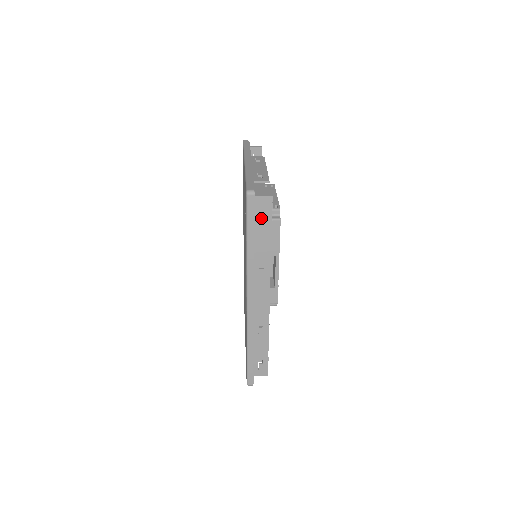
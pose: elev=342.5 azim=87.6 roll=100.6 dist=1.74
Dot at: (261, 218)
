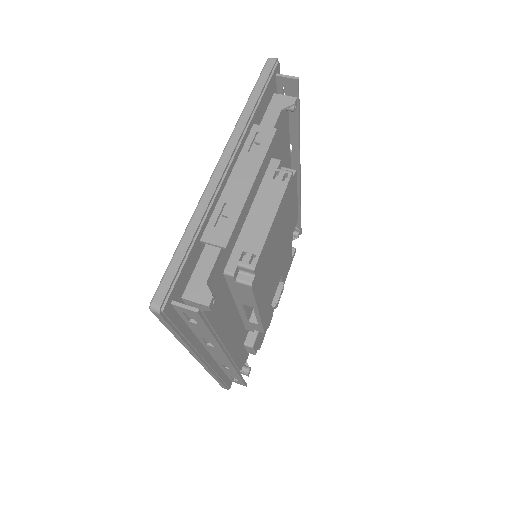
Dot at: occluded
